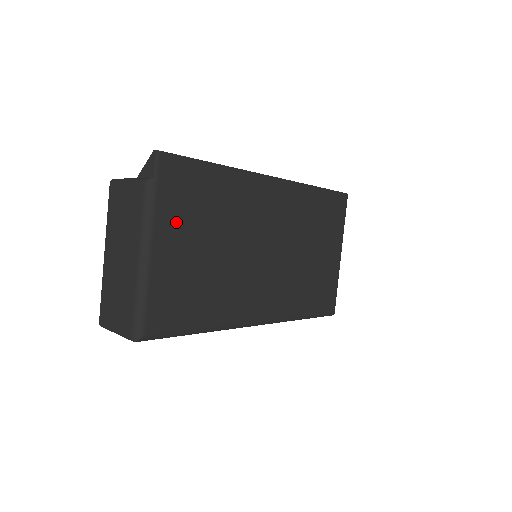
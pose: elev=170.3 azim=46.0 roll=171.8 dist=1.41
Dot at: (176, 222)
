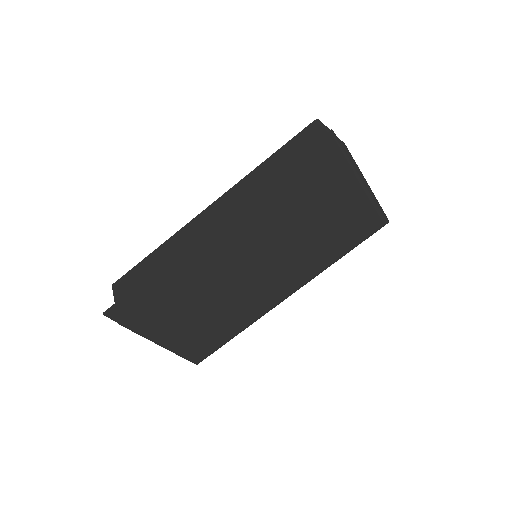
Dot at: (159, 323)
